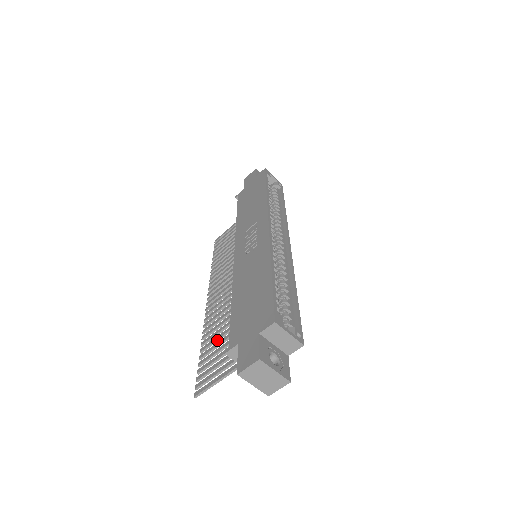
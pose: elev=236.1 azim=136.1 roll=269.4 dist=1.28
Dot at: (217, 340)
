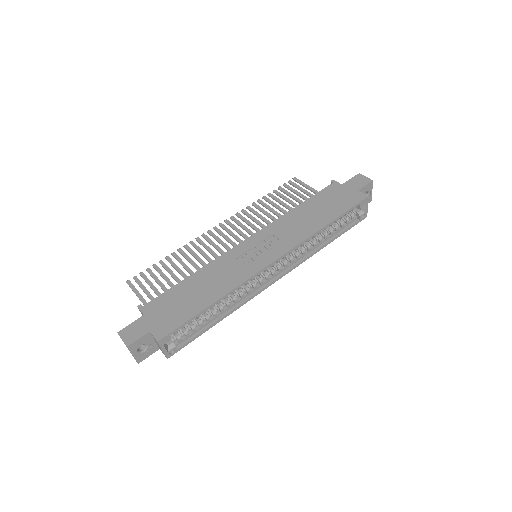
Dot at: (175, 268)
